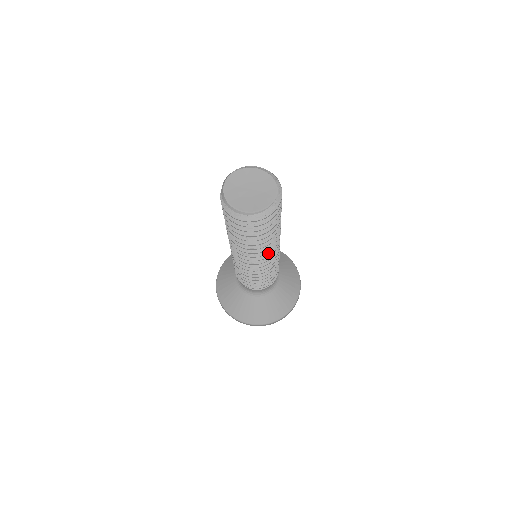
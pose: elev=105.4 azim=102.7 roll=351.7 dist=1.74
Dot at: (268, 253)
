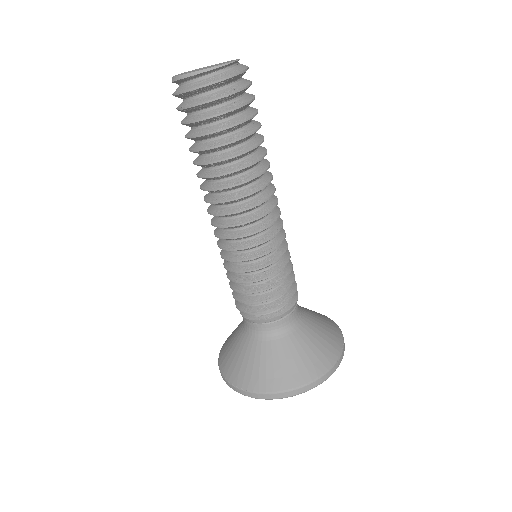
Dot at: (259, 199)
